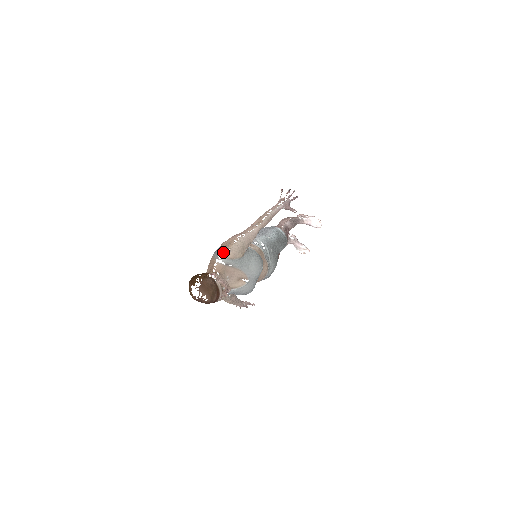
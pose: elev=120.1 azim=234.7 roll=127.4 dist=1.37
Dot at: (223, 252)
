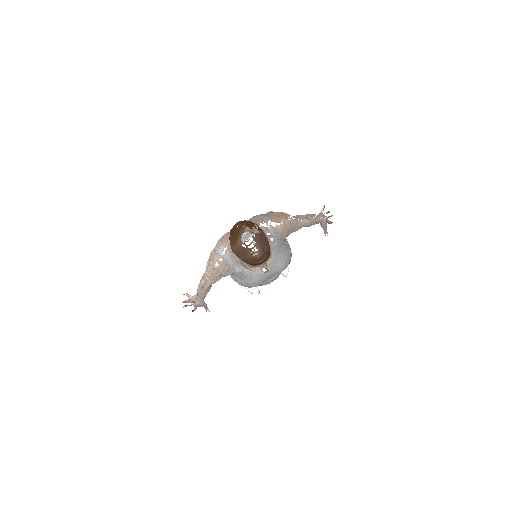
Dot at: (275, 219)
